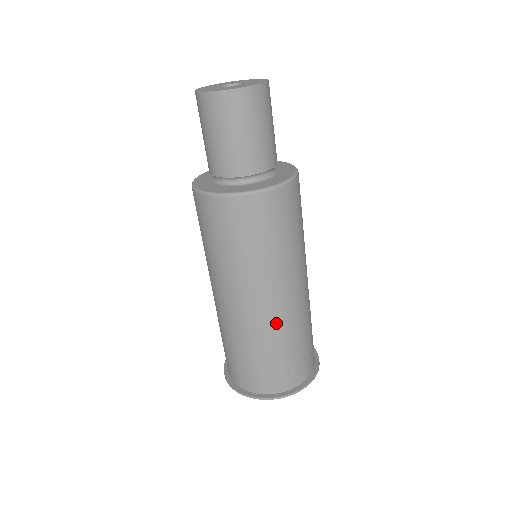
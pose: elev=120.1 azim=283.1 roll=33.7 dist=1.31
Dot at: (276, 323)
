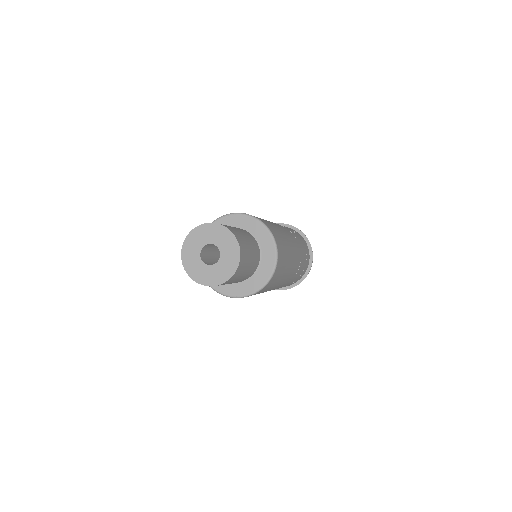
Dot at: occluded
